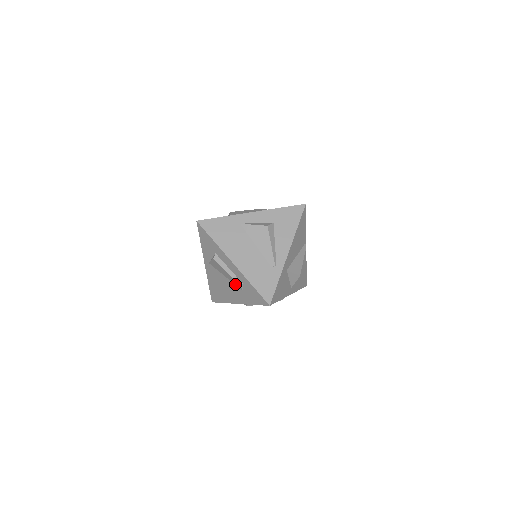
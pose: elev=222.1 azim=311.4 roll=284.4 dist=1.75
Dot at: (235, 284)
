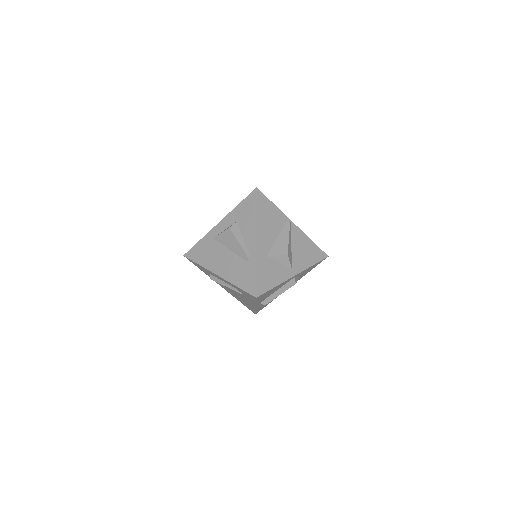
Dot at: occluded
